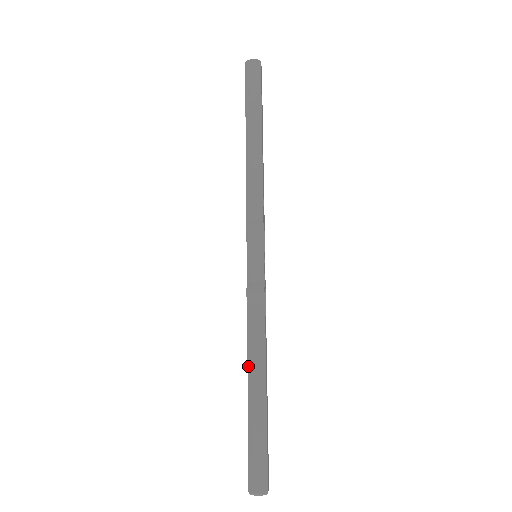
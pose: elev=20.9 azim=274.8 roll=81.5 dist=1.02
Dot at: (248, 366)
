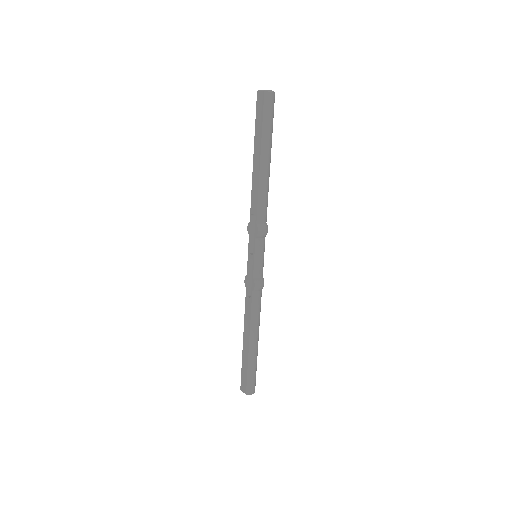
Dot at: (251, 329)
